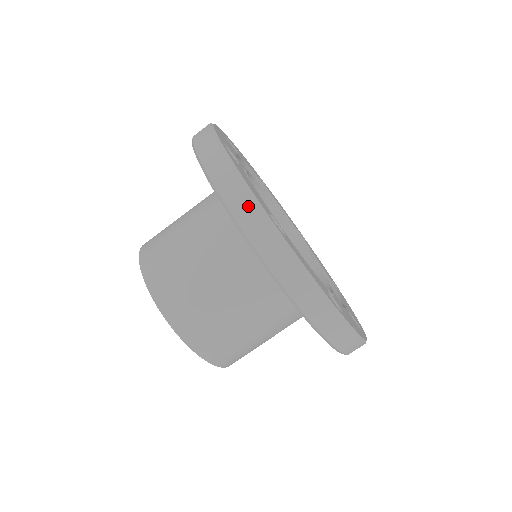
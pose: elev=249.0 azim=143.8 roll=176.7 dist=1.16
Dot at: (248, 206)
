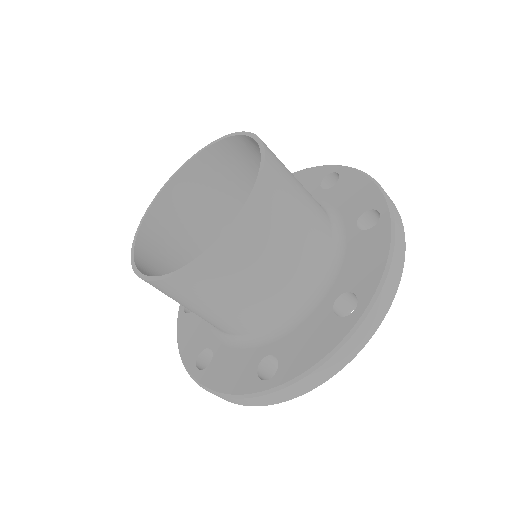
Dot at: (394, 204)
